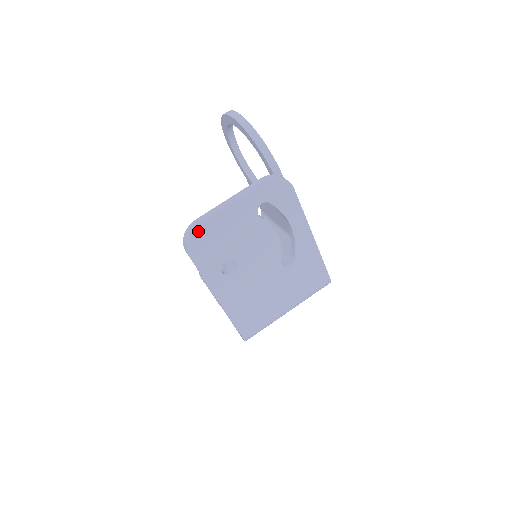
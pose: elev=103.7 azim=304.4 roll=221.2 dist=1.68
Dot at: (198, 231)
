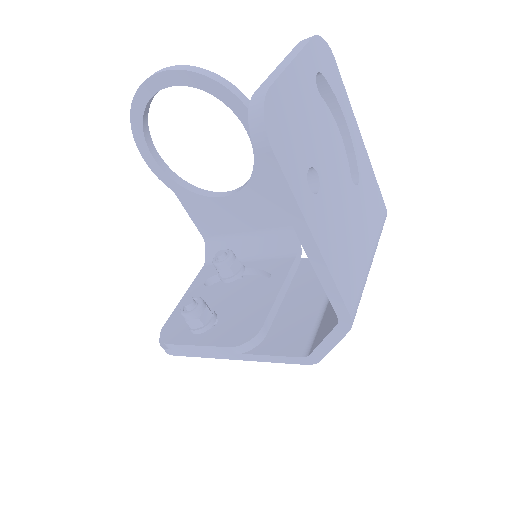
Dot at: (271, 101)
